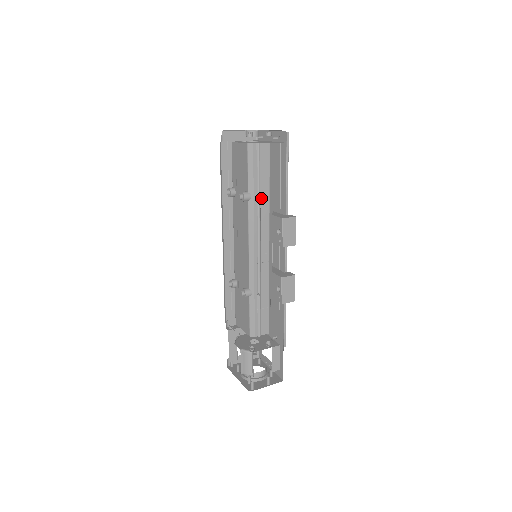
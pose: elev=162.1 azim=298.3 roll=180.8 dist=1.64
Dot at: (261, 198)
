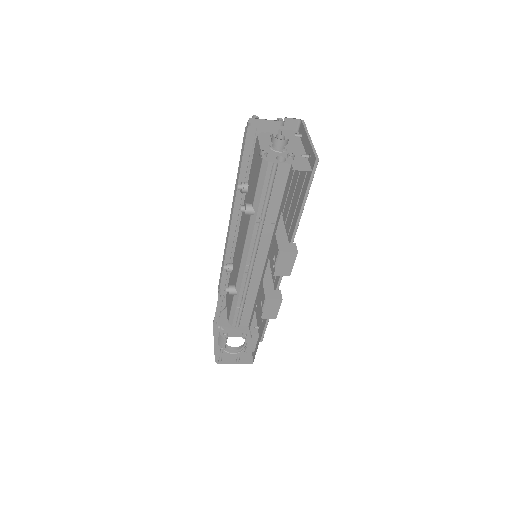
Dot at: (266, 217)
